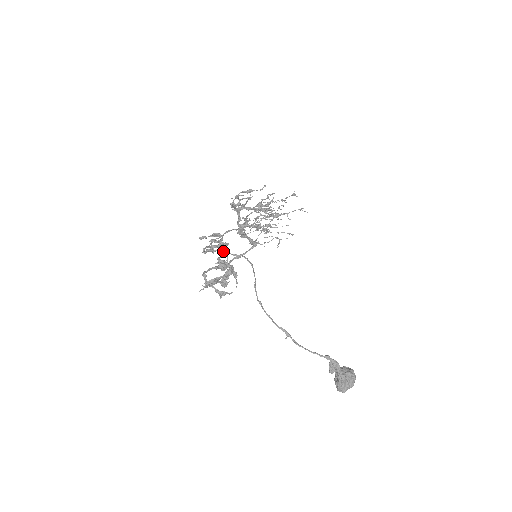
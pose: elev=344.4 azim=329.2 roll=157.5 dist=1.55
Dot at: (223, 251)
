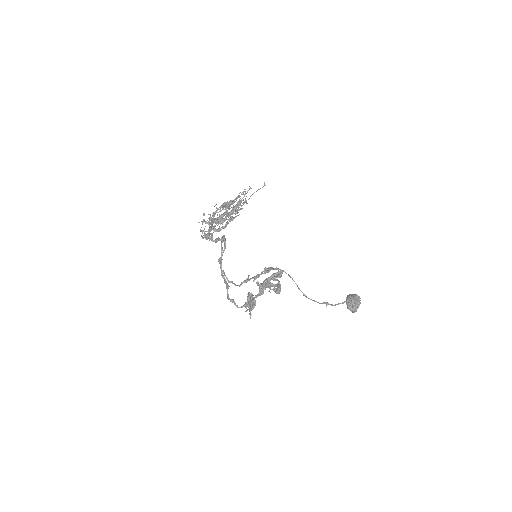
Dot at: (258, 275)
